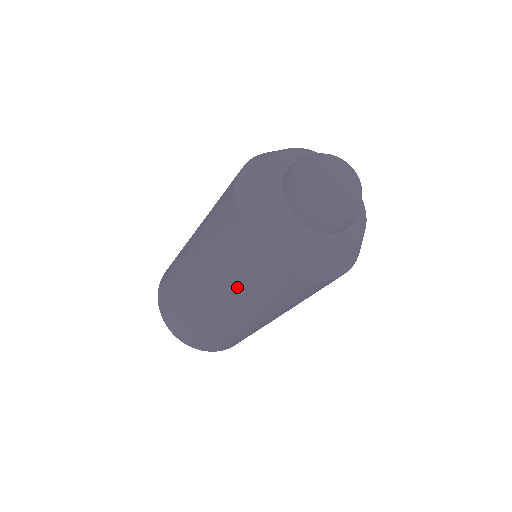
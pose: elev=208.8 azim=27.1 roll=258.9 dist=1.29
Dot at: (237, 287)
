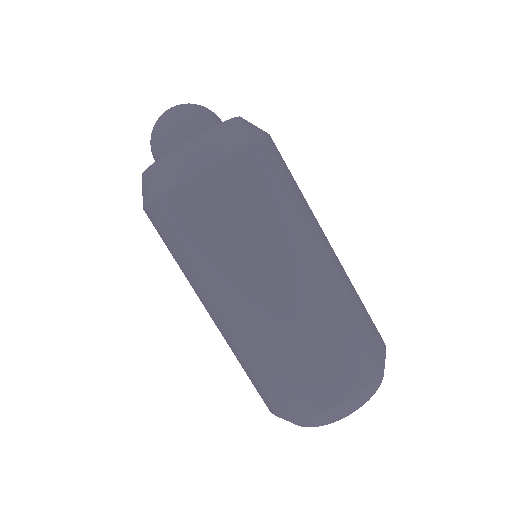
Dot at: (231, 242)
